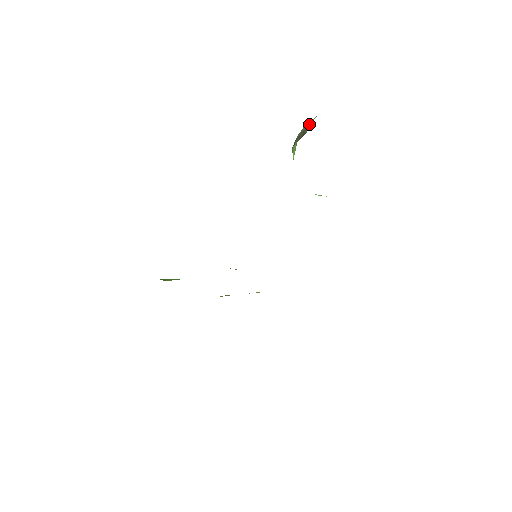
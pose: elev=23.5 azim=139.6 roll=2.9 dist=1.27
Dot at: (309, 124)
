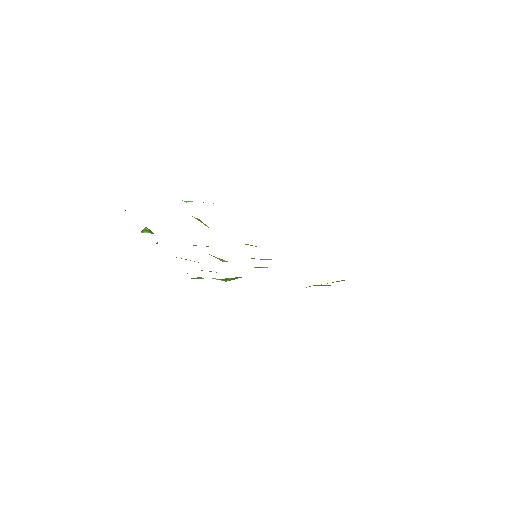
Dot at: occluded
